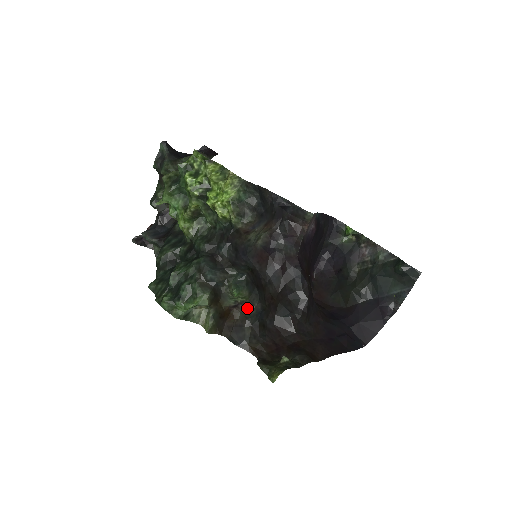
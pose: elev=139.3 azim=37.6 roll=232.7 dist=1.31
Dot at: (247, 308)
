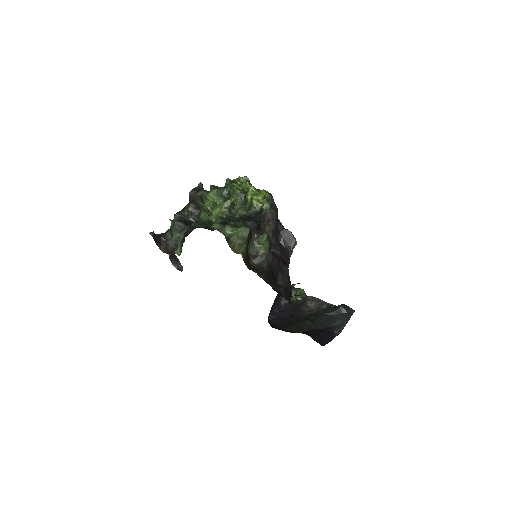
Dot at: (264, 259)
